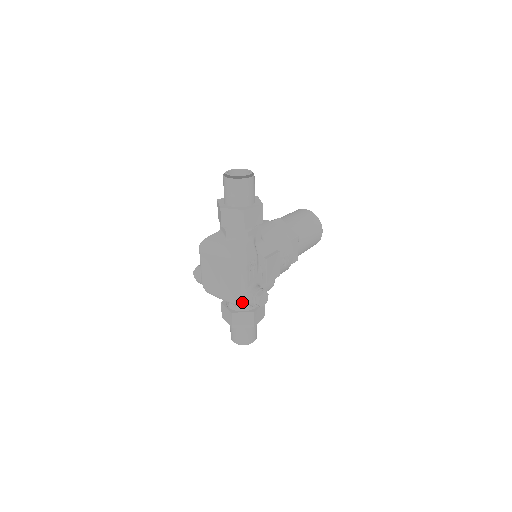
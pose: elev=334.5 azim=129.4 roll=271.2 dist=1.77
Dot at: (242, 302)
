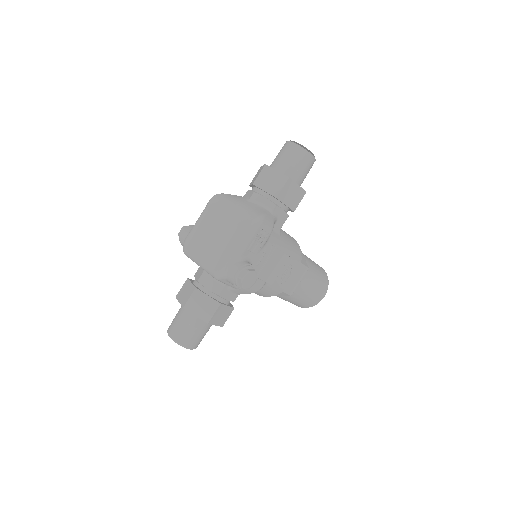
Dot at: (223, 269)
